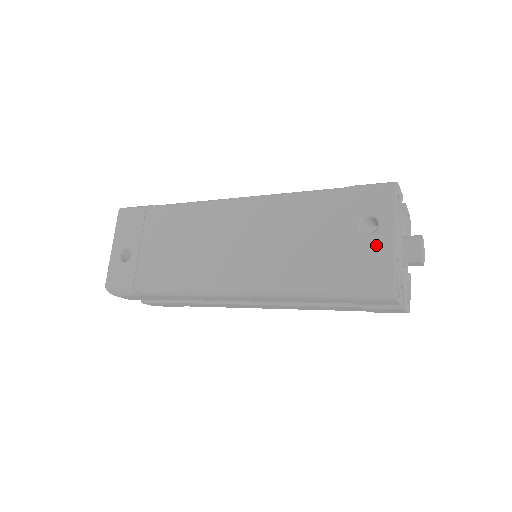
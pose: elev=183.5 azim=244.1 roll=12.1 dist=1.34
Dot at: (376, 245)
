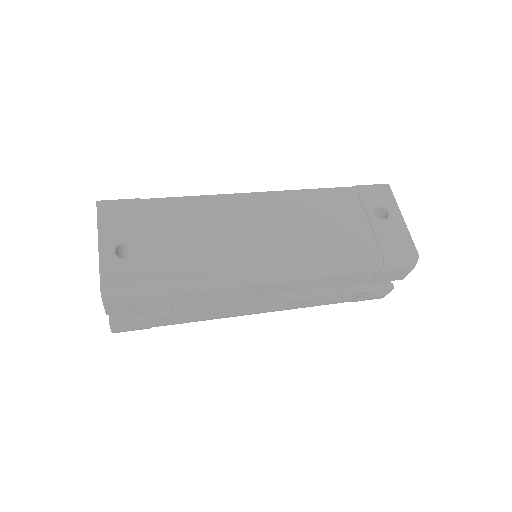
Dot at: (394, 226)
